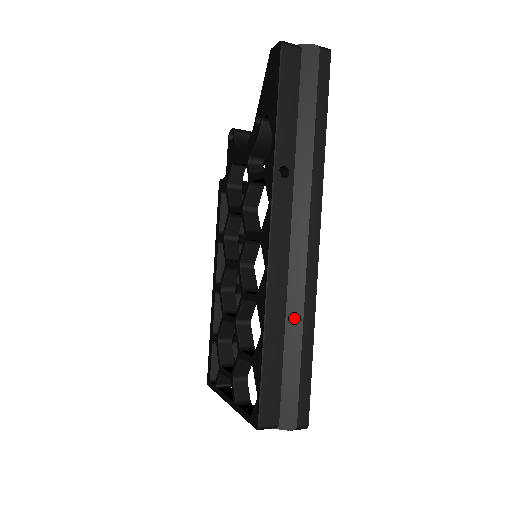
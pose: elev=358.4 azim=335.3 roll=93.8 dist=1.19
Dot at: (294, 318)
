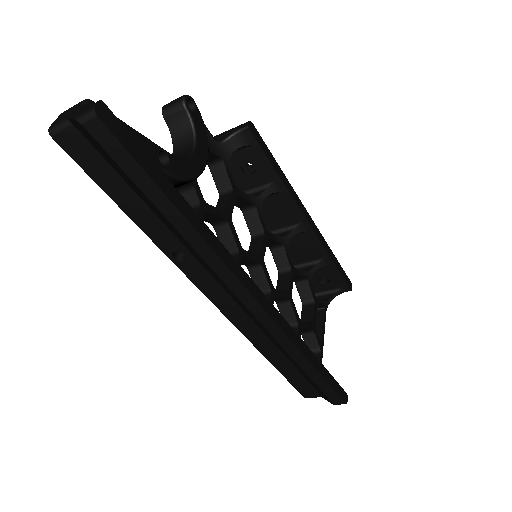
Dot at: (283, 351)
